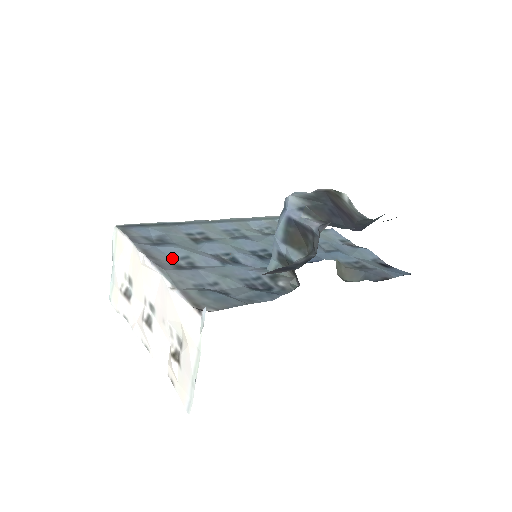
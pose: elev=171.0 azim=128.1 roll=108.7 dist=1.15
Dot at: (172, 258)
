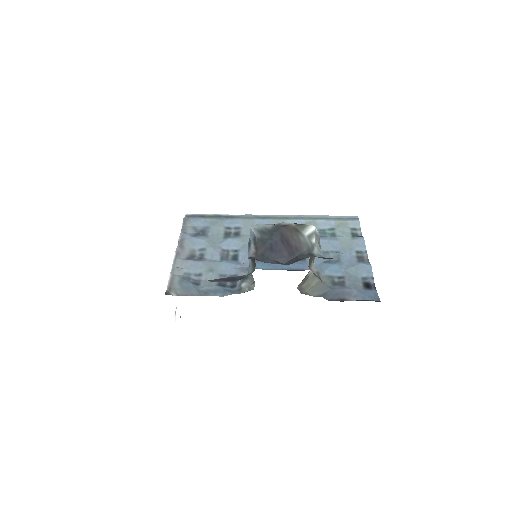
Dot at: (194, 248)
